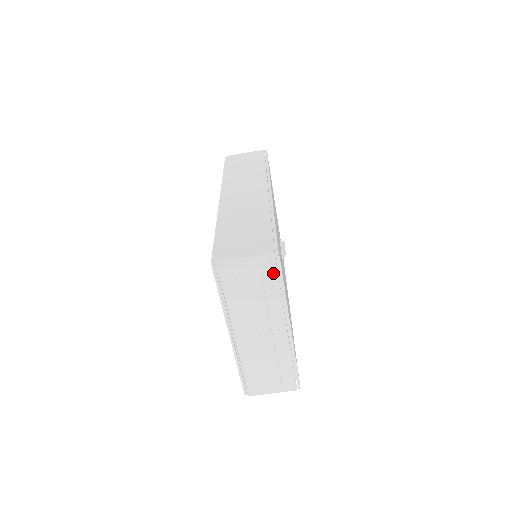
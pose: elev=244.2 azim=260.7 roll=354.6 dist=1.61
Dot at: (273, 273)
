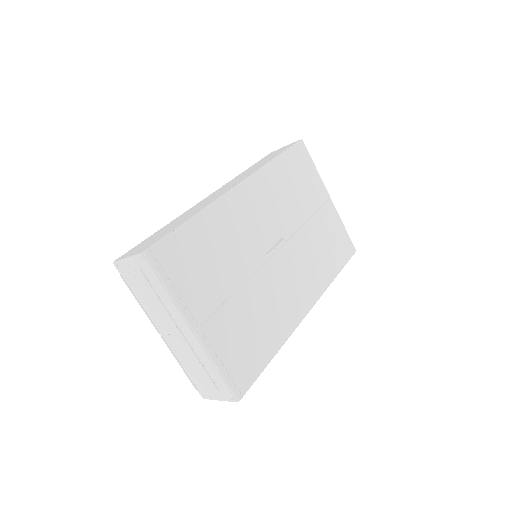
Dot at: (151, 273)
